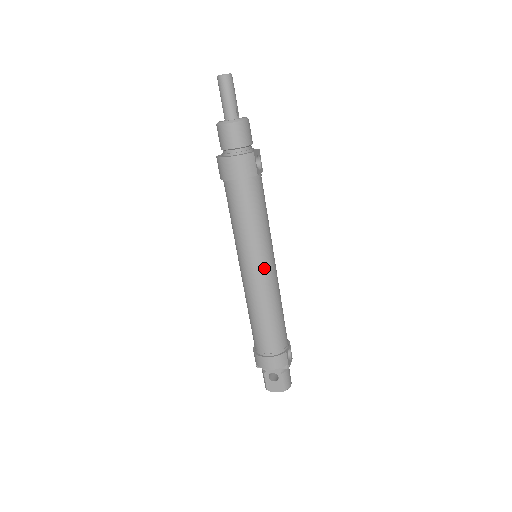
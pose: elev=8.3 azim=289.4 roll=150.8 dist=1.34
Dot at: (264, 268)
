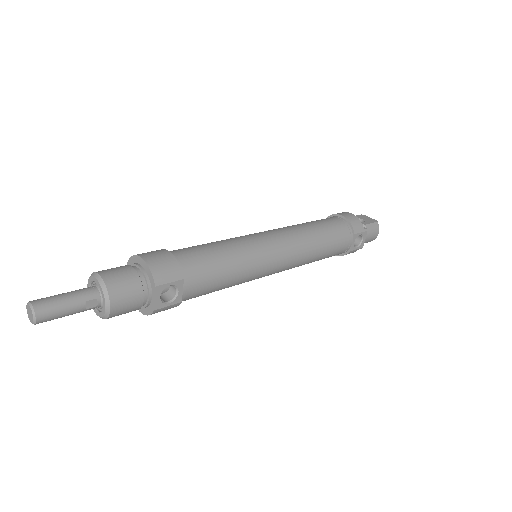
Dot at: occluded
